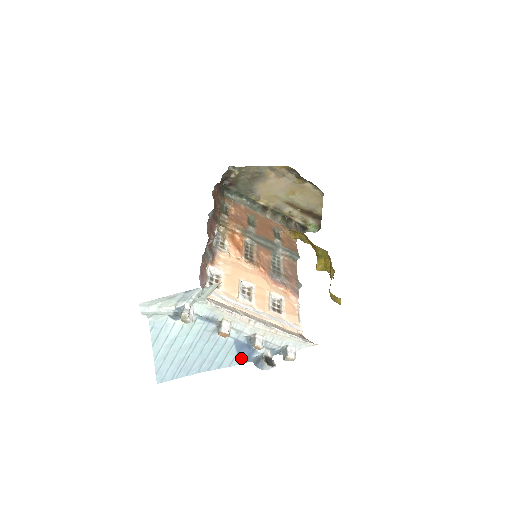
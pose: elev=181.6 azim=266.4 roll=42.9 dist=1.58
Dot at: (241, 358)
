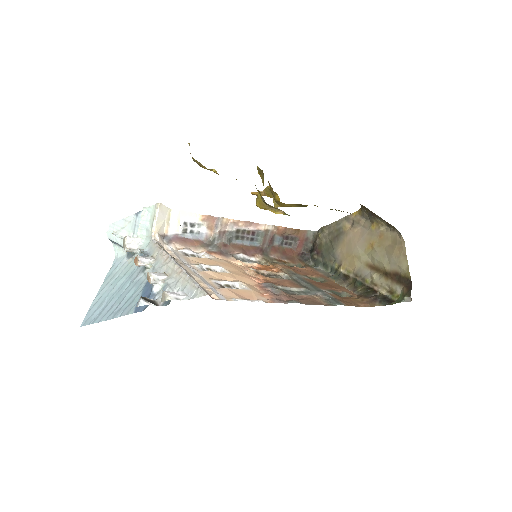
Dot at: occluded
